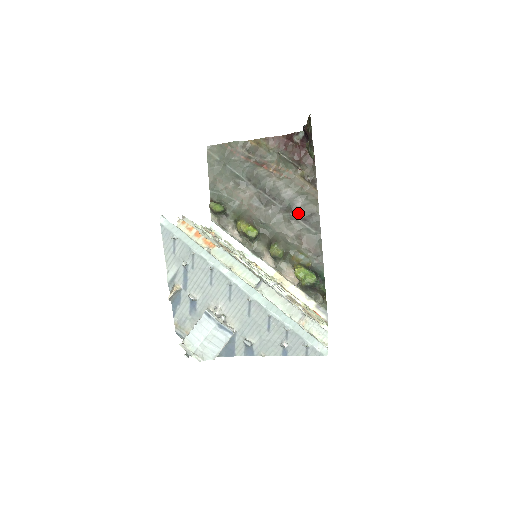
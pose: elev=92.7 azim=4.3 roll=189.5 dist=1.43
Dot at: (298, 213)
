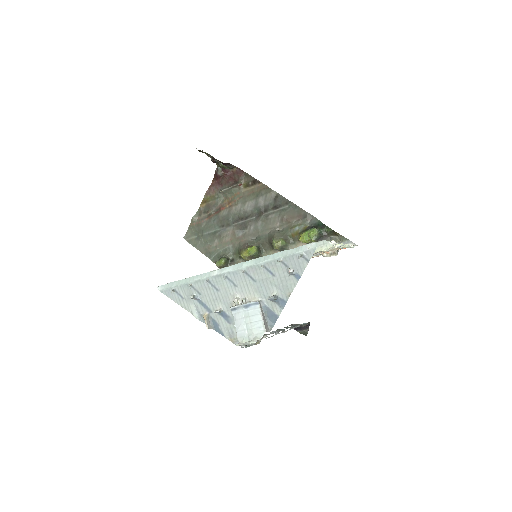
Dot at: (267, 208)
